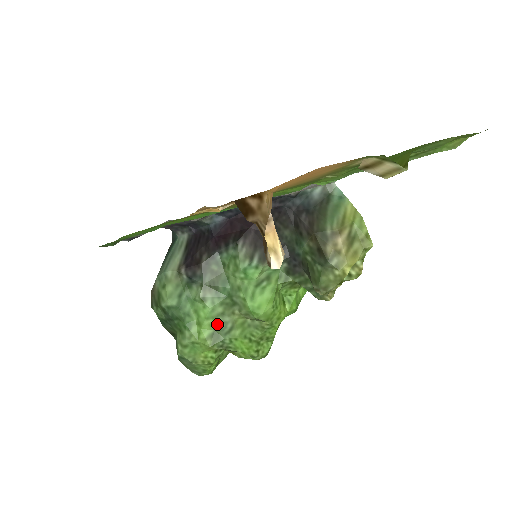
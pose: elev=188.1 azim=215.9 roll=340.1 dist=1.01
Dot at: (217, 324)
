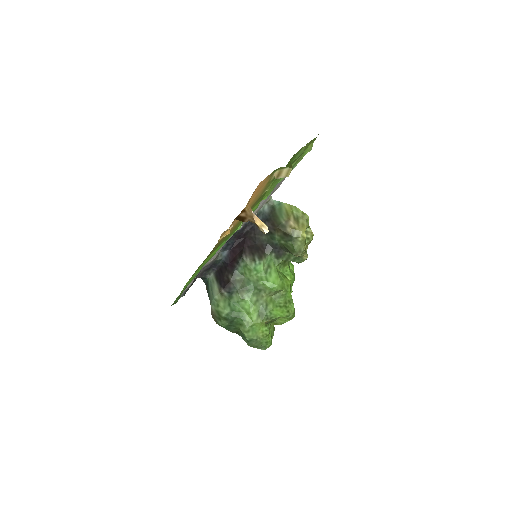
Dot at: (258, 307)
